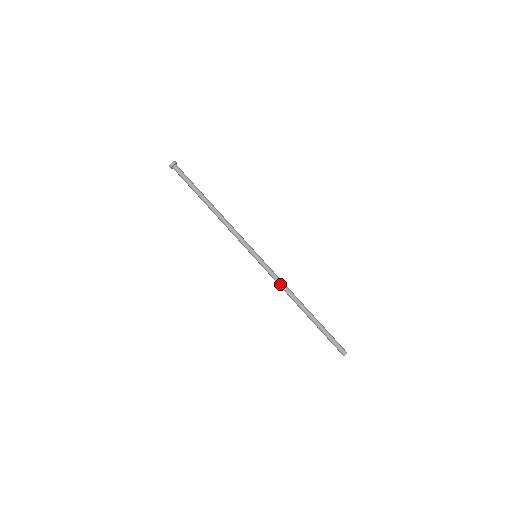
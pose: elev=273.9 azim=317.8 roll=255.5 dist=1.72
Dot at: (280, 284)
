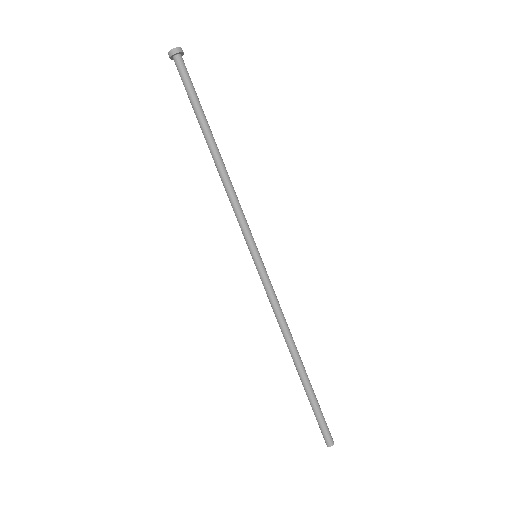
Dot at: (275, 313)
